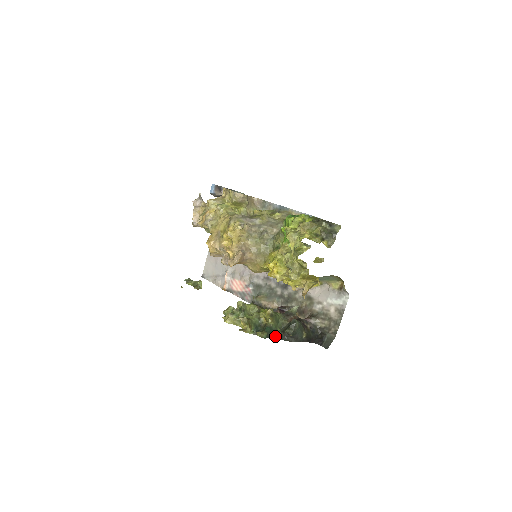
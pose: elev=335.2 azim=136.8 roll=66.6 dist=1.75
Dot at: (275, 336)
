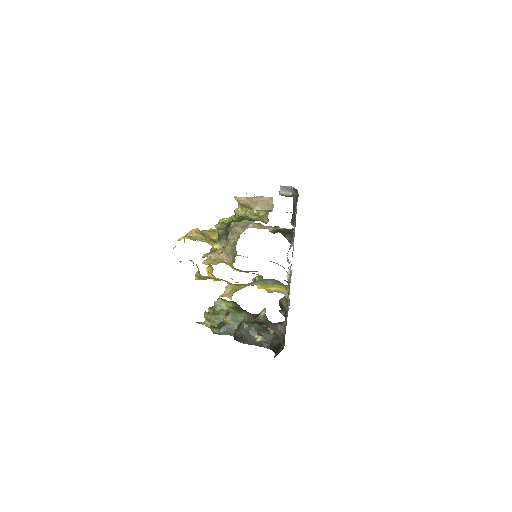
Dot at: (231, 334)
